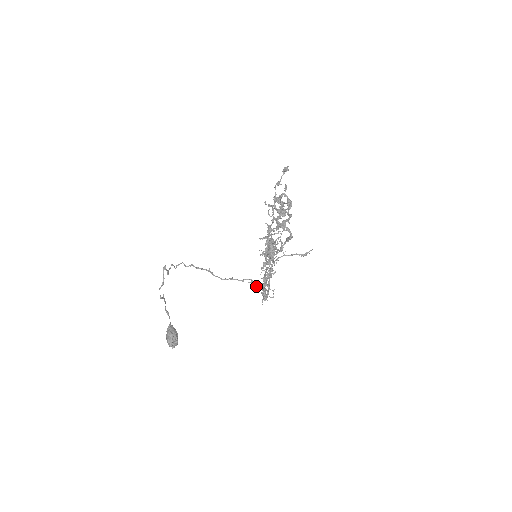
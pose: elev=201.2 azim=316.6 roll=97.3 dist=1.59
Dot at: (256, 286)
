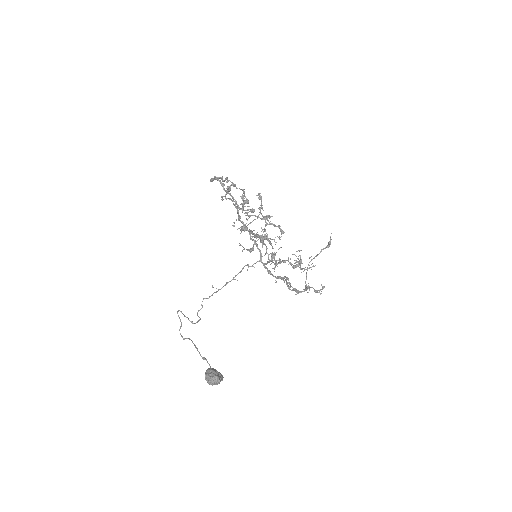
Dot at: (252, 266)
